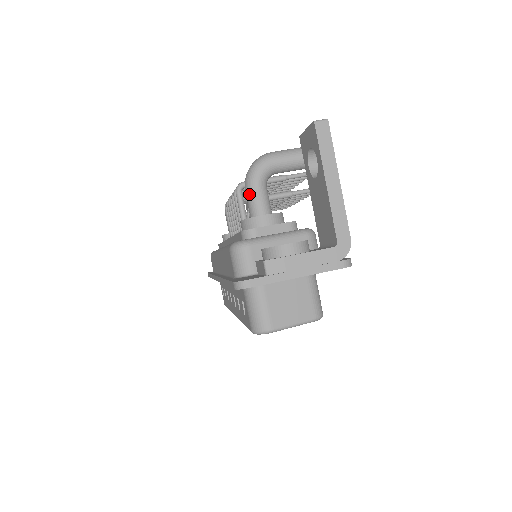
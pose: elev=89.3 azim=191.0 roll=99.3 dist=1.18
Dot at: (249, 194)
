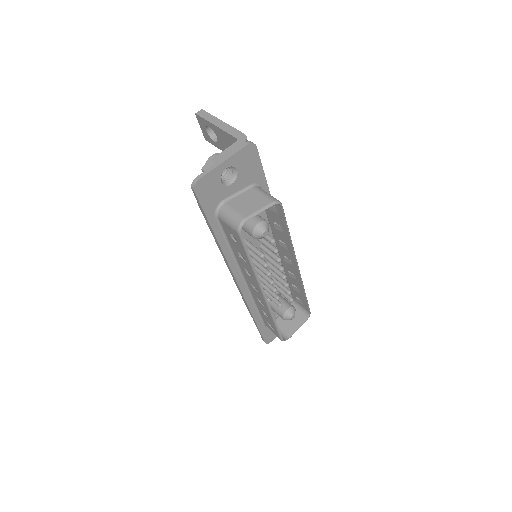
Dot at: occluded
